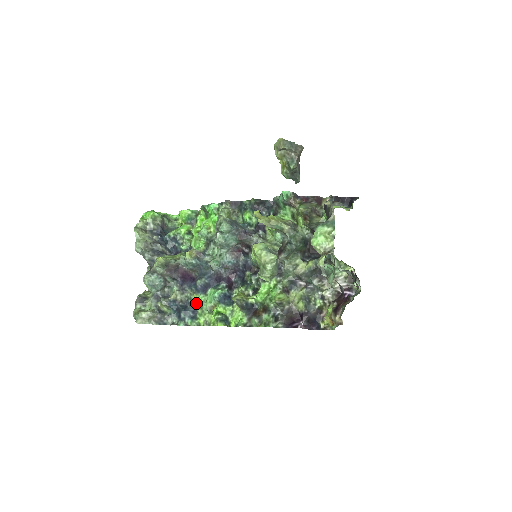
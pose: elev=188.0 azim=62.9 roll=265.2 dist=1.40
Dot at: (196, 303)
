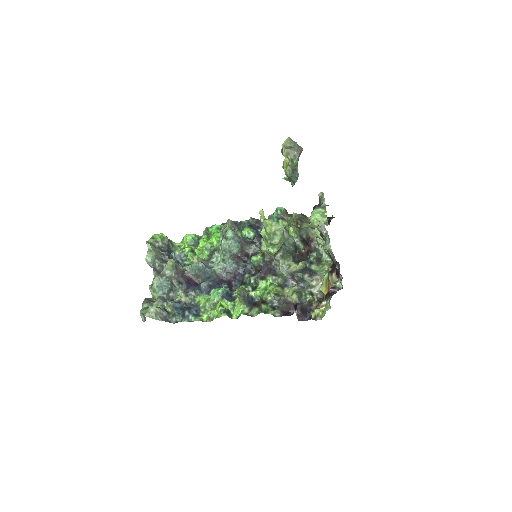
Dot at: (199, 303)
